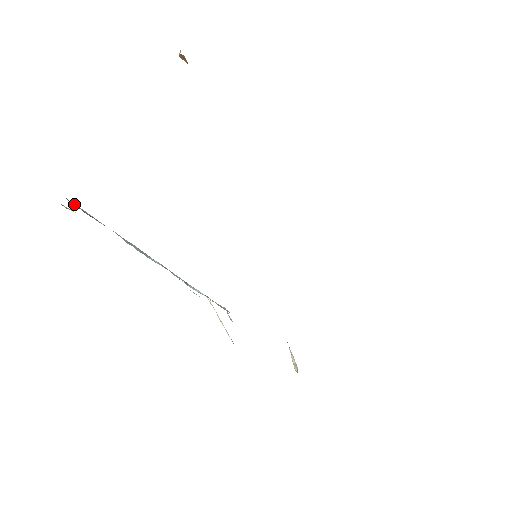
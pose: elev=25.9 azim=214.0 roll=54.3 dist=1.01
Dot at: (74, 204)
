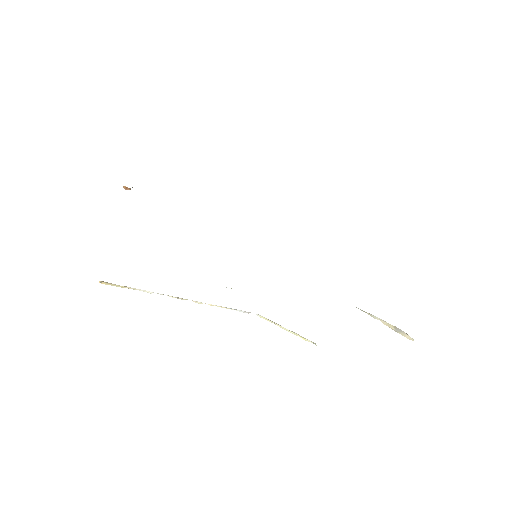
Dot at: occluded
